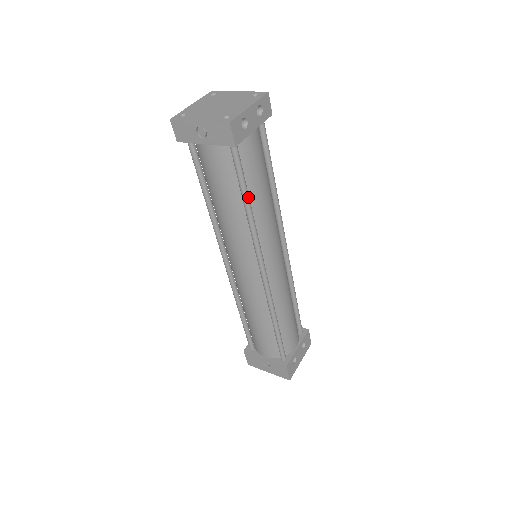
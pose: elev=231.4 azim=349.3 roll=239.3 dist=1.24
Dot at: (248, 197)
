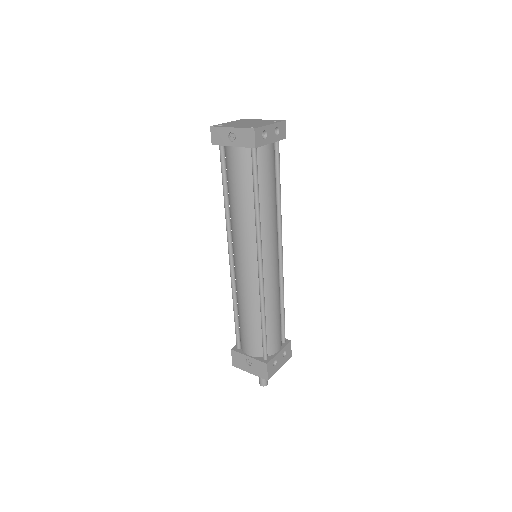
Dot at: (258, 194)
